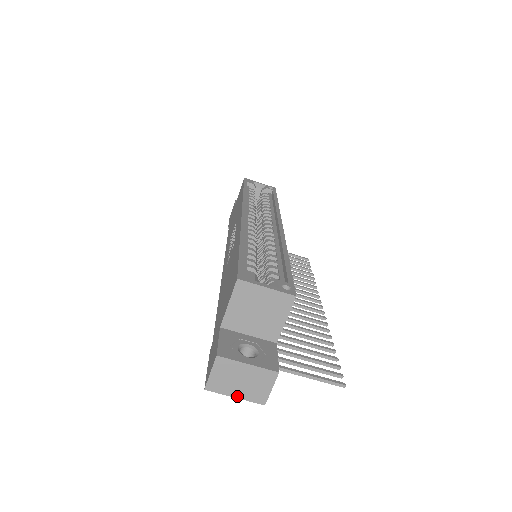
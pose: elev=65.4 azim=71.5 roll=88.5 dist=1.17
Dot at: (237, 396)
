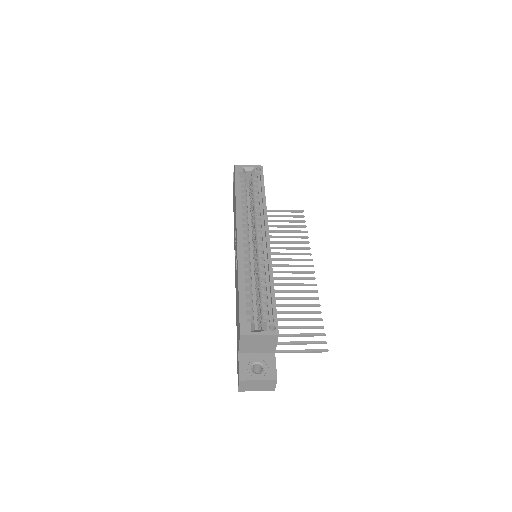
Dot at: occluded
